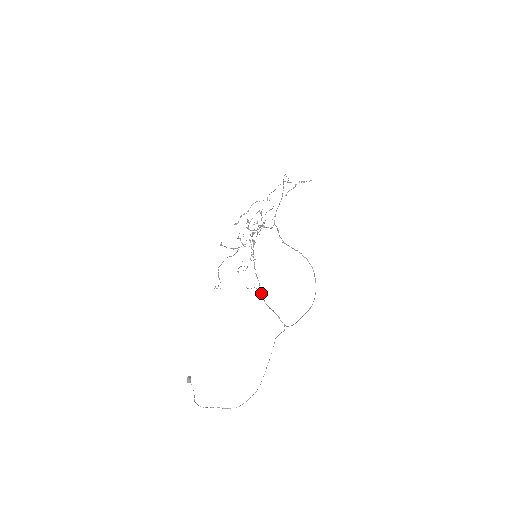
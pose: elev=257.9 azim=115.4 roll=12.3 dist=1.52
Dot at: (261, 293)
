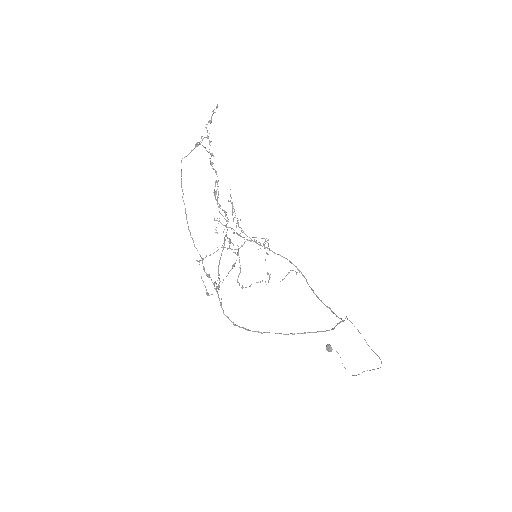
Dot at: occluded
